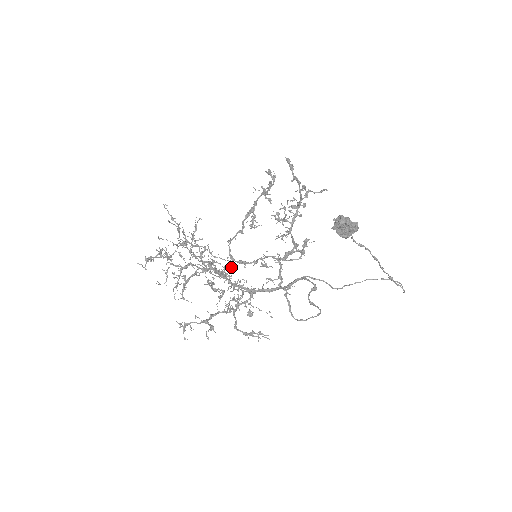
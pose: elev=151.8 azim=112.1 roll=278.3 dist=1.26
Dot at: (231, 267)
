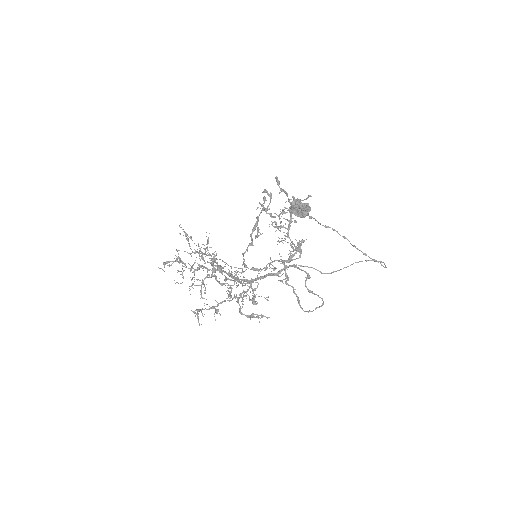
Dot at: (242, 272)
